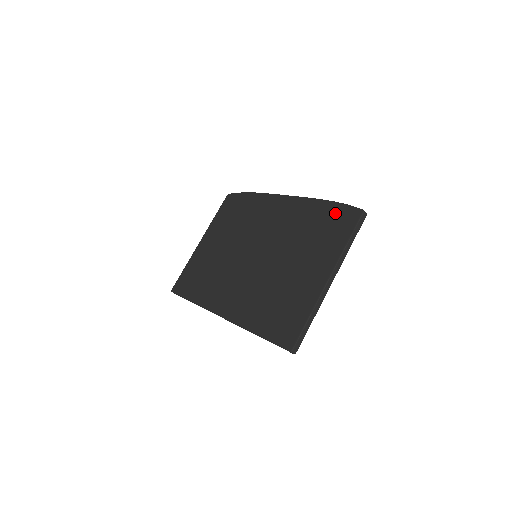
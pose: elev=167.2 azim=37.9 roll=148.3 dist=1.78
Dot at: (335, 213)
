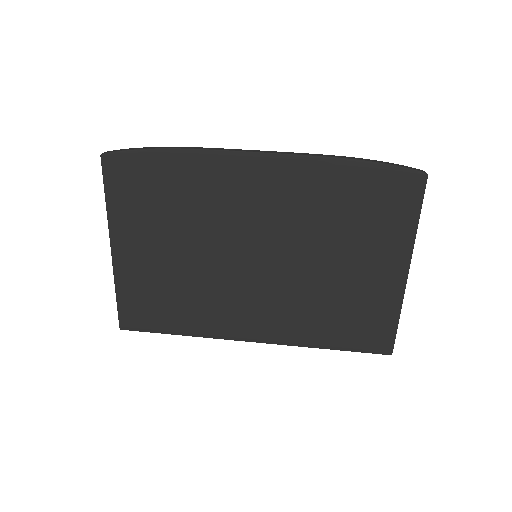
Dot at: (378, 182)
